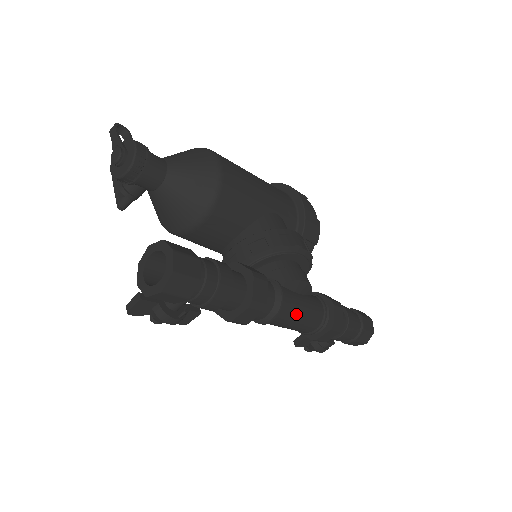
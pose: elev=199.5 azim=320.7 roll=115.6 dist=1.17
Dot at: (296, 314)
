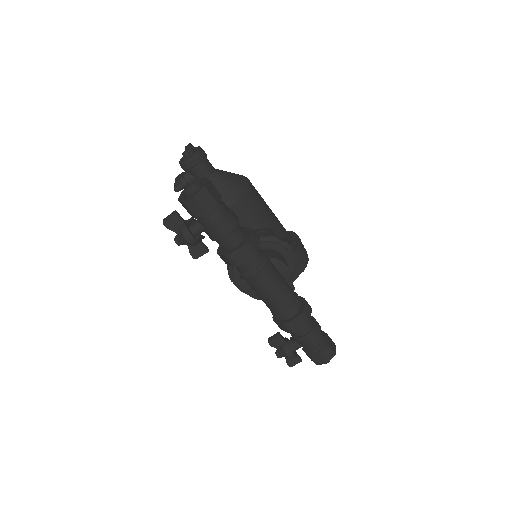
Dot at: (275, 283)
